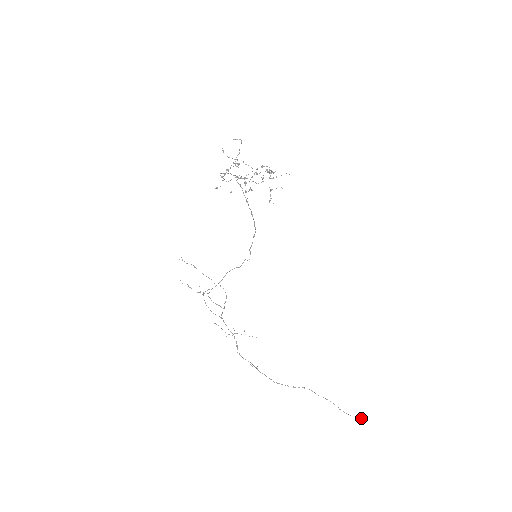
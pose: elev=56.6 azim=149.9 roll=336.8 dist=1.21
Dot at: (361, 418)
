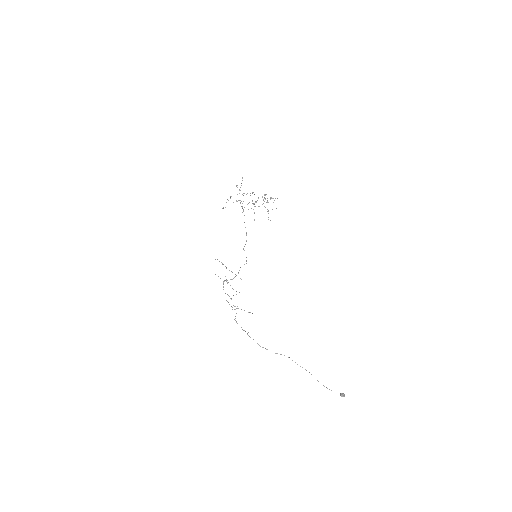
Dot at: (342, 395)
